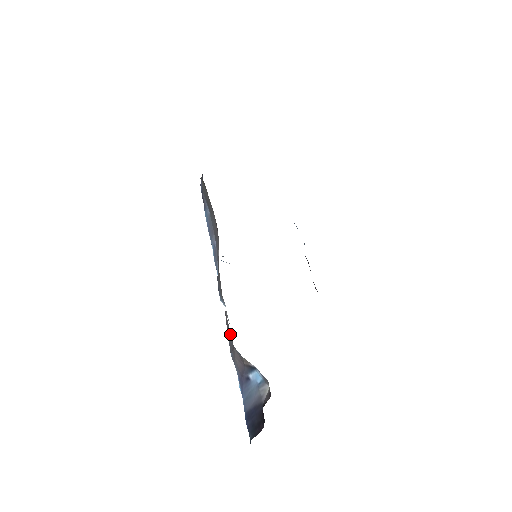
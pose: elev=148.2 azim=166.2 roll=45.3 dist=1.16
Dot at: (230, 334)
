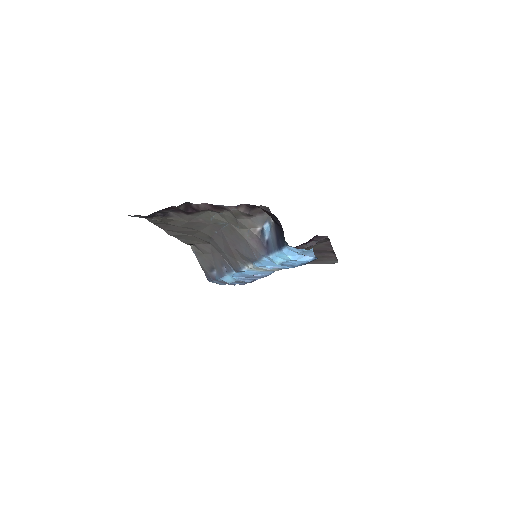
Dot at: (243, 245)
